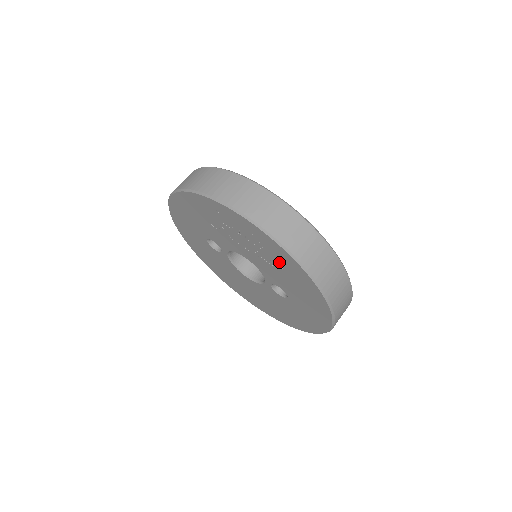
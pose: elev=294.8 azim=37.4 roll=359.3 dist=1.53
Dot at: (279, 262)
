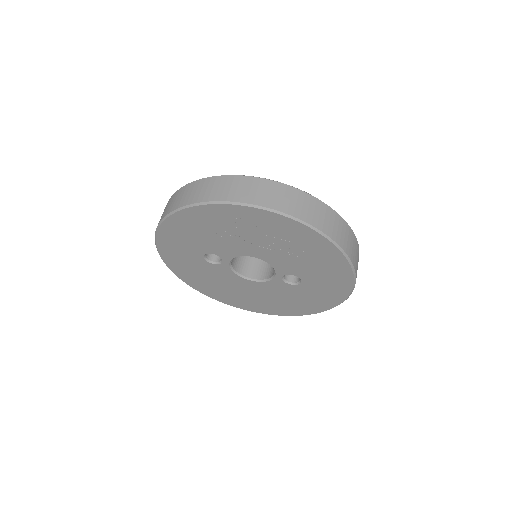
Dot at: (301, 246)
